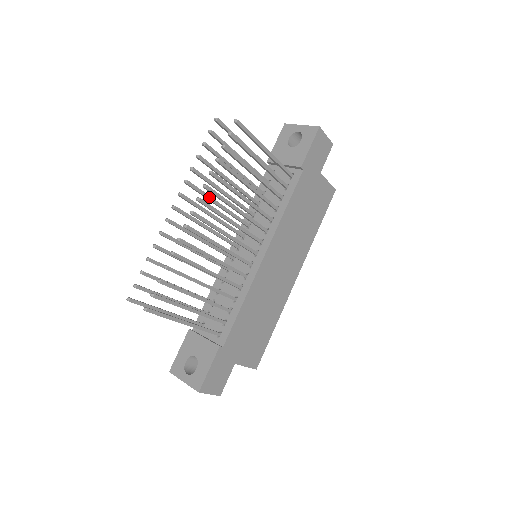
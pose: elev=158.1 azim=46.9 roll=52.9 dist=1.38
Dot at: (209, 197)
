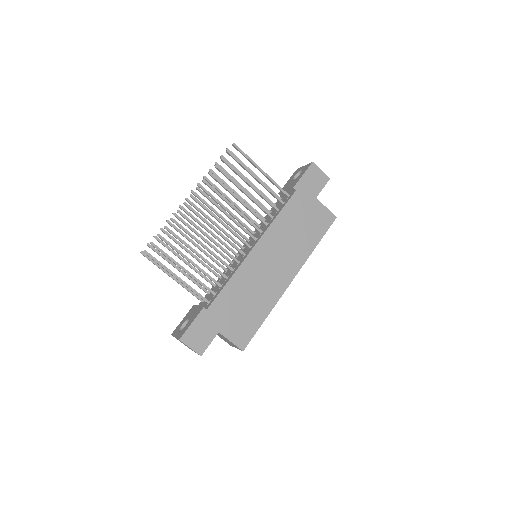
Dot at: (217, 200)
